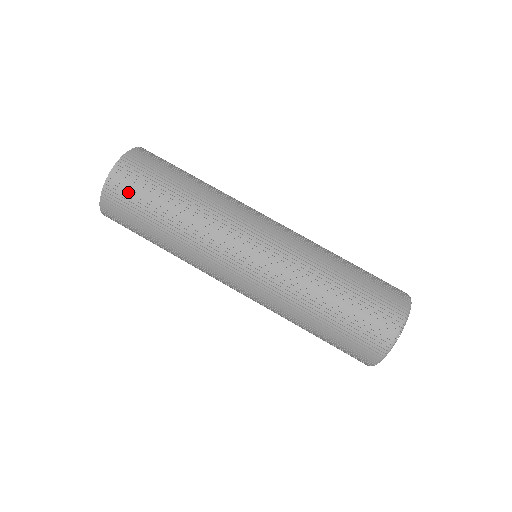
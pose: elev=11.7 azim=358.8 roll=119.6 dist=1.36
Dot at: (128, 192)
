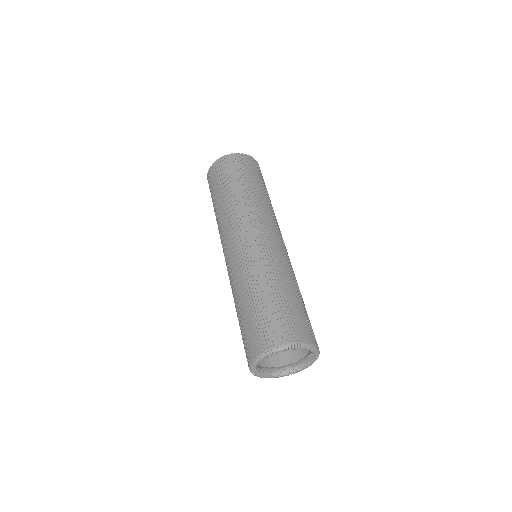
Dot at: (212, 180)
